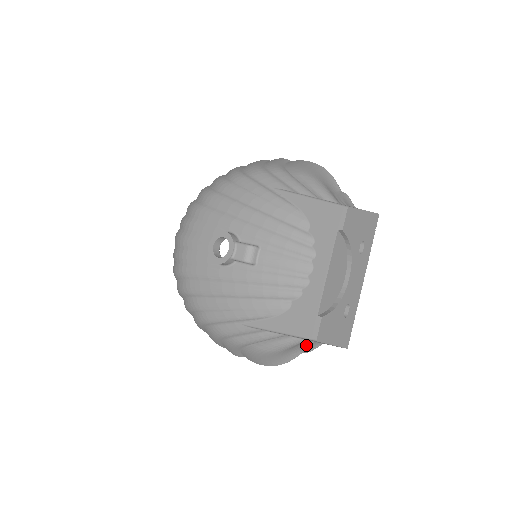
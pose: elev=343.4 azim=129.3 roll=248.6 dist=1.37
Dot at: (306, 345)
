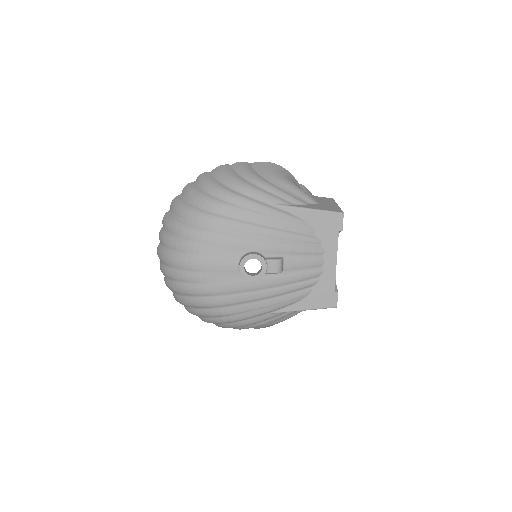
Dot at: occluded
